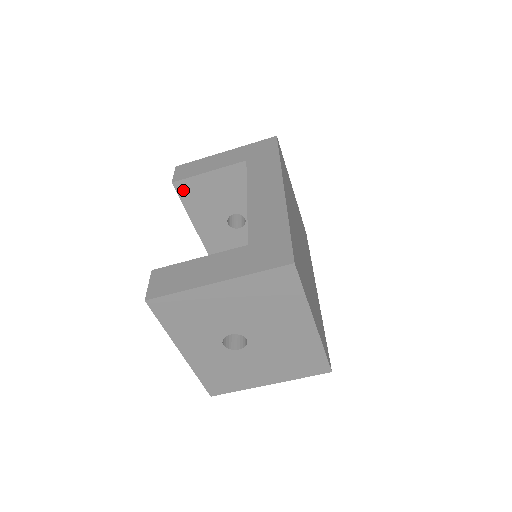
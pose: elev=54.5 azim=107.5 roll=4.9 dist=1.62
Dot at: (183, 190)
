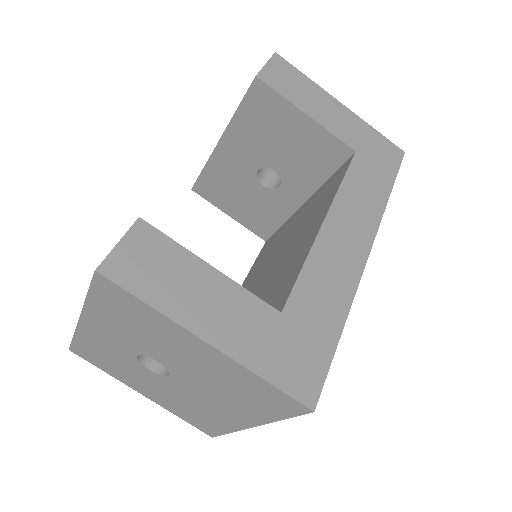
Dot at: (257, 96)
